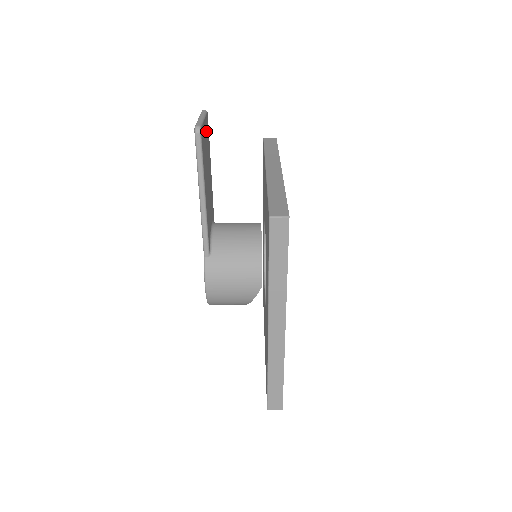
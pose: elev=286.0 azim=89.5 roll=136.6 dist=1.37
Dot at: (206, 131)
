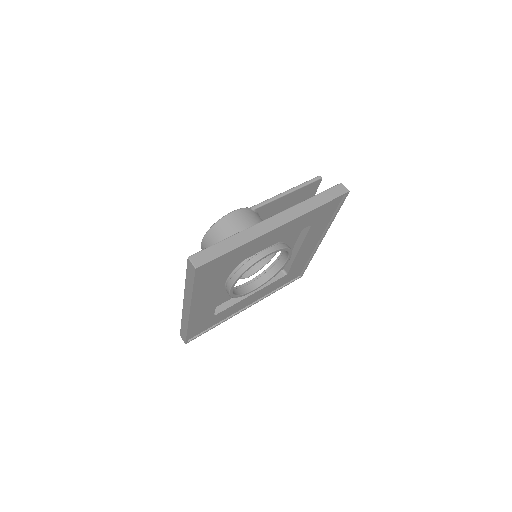
Dot at: occluded
